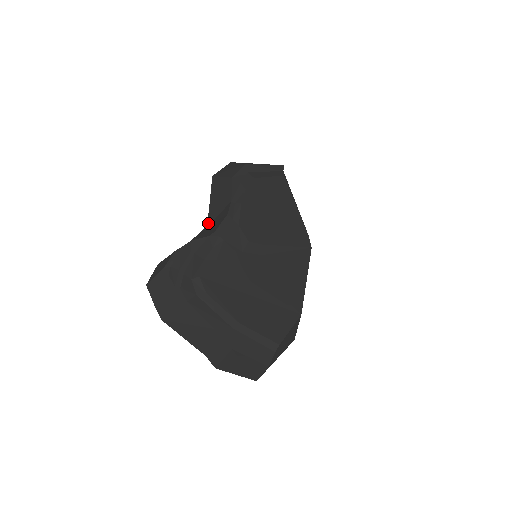
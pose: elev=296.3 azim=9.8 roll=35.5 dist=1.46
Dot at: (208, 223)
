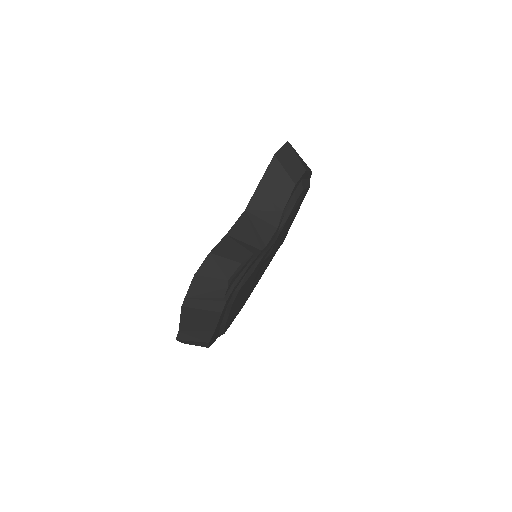
Dot at: (248, 208)
